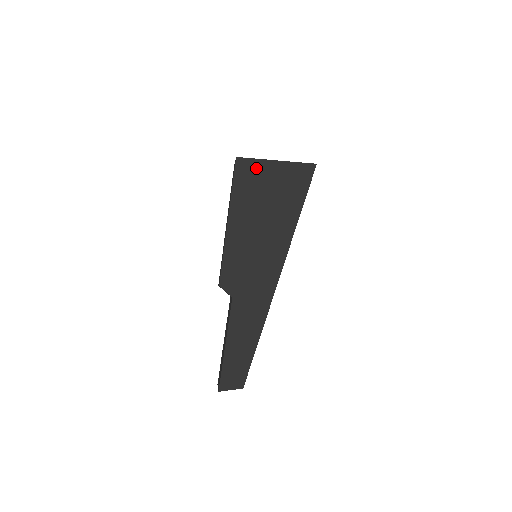
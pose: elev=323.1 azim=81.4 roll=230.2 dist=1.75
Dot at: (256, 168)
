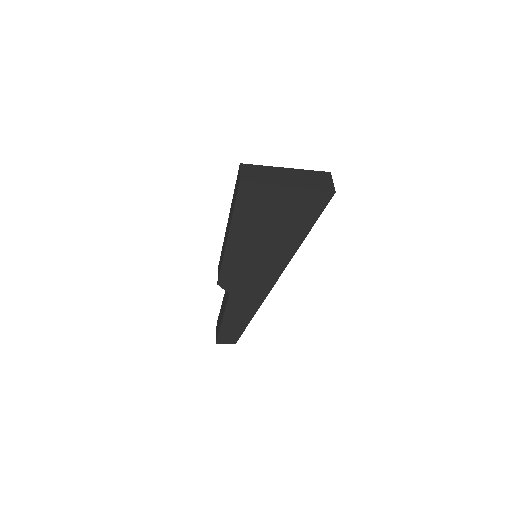
Dot at: (262, 193)
